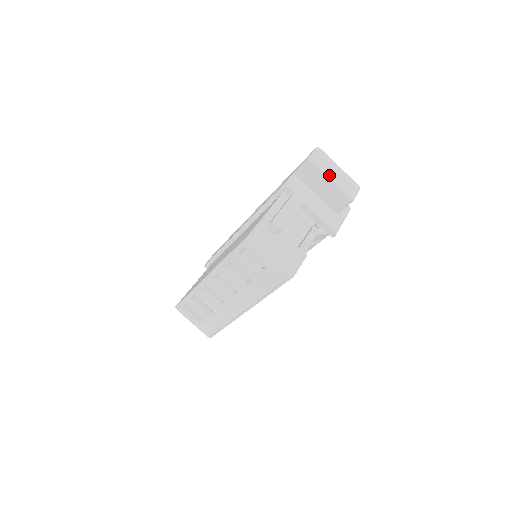
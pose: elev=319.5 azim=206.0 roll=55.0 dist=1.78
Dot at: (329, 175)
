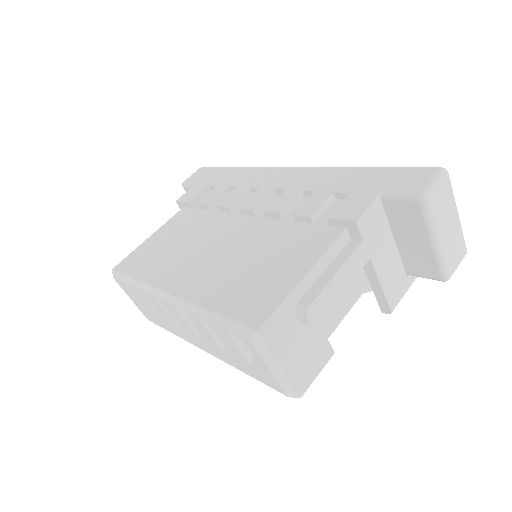
Dot at: (437, 235)
